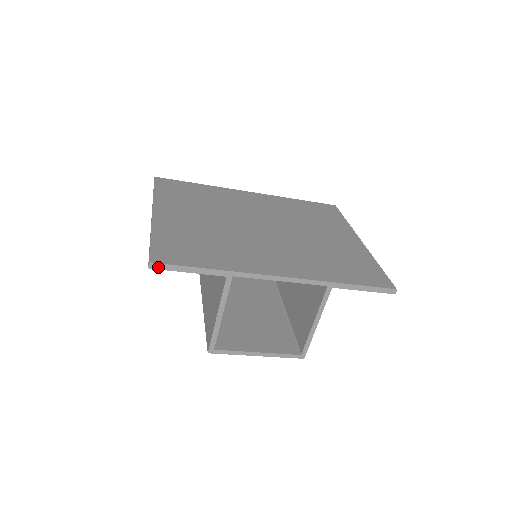
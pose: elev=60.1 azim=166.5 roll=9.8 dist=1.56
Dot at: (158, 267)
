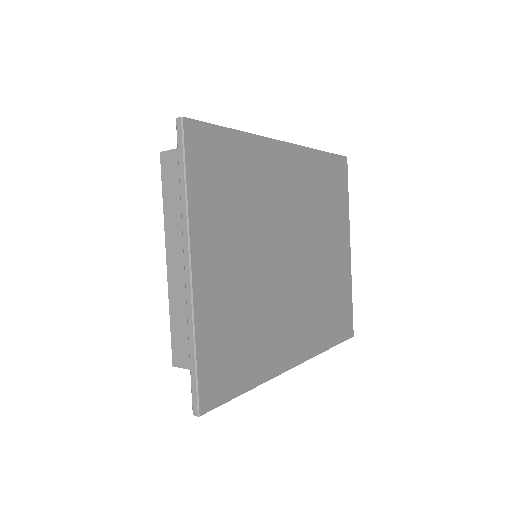
Dot at: (203, 411)
